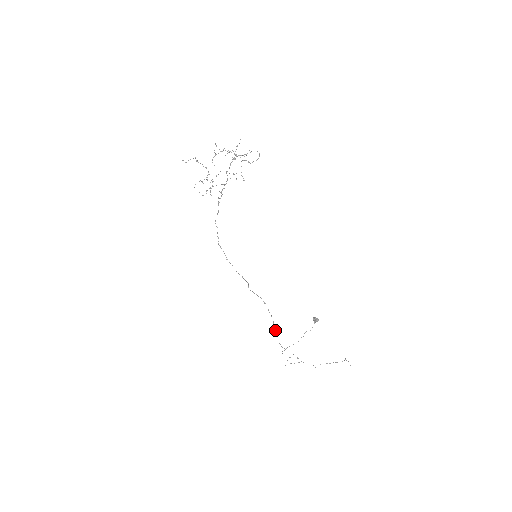
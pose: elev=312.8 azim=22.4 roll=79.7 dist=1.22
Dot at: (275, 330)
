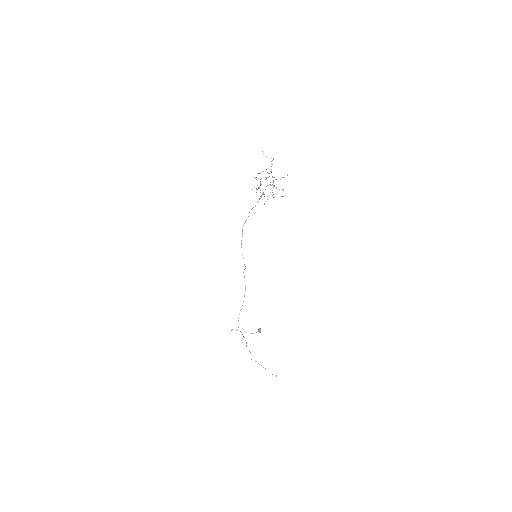
Dot at: occluded
